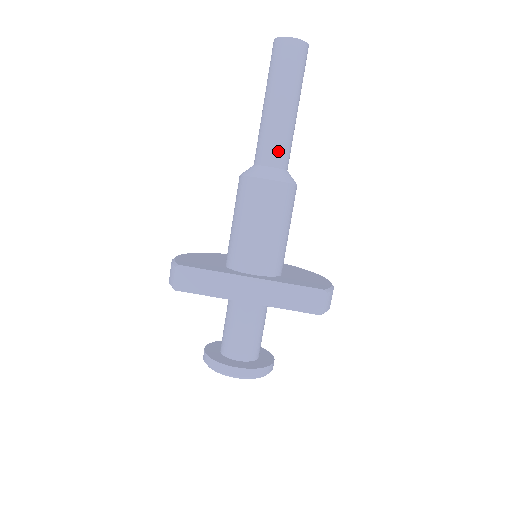
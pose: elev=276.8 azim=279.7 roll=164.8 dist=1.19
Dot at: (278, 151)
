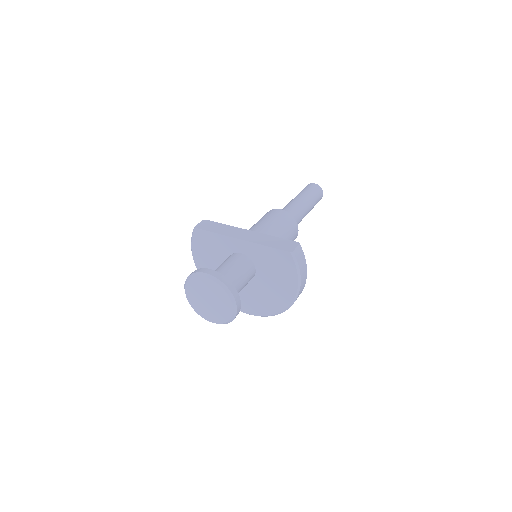
Dot at: (292, 210)
